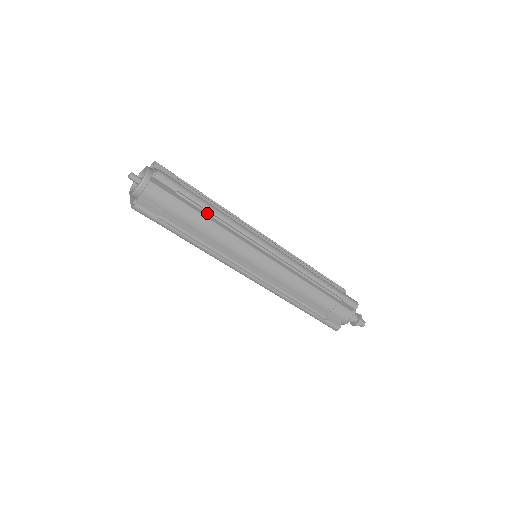
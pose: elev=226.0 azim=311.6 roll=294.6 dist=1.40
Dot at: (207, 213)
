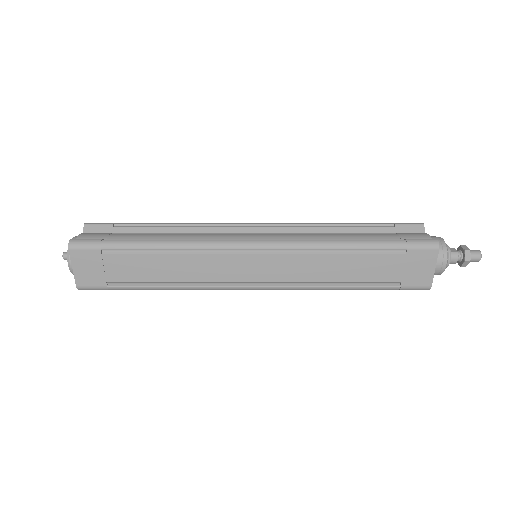
Dot at: (157, 227)
